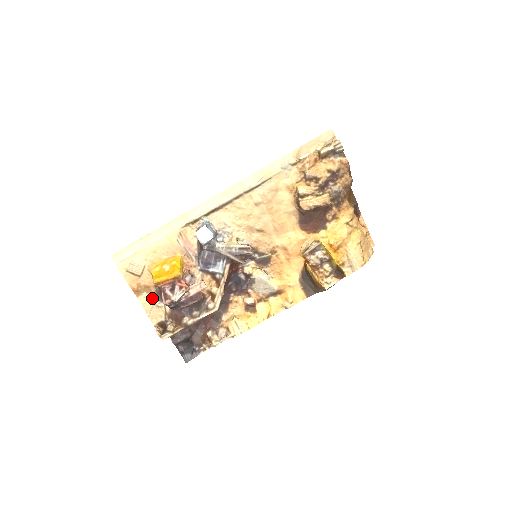
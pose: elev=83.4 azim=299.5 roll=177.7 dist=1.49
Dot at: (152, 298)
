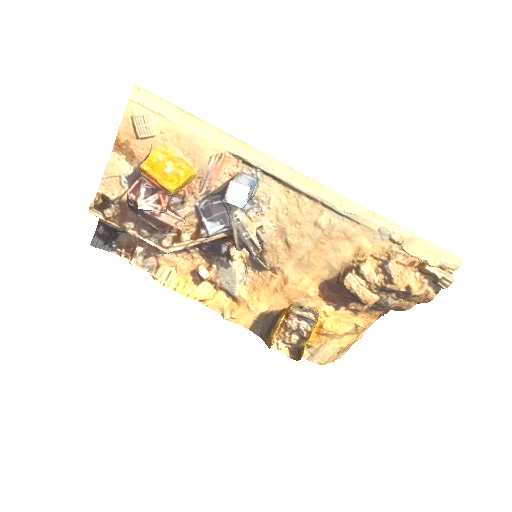
Dot at: (125, 169)
